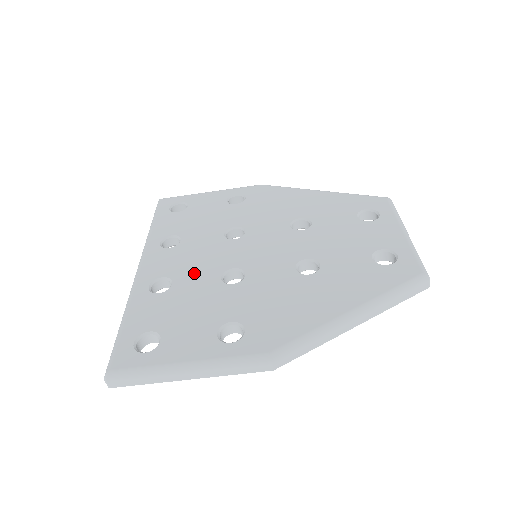
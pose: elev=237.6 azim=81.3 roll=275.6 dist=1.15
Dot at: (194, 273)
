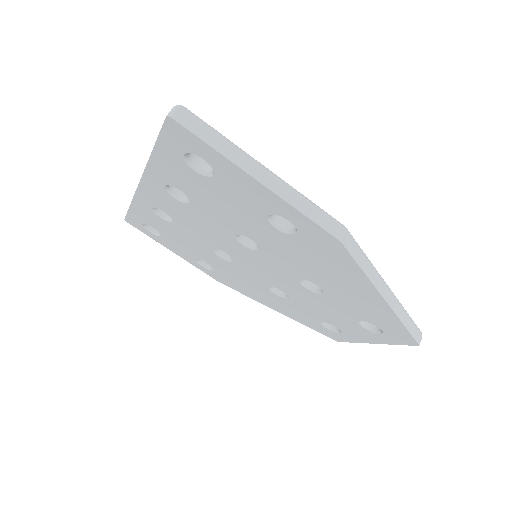
Dot at: occluded
